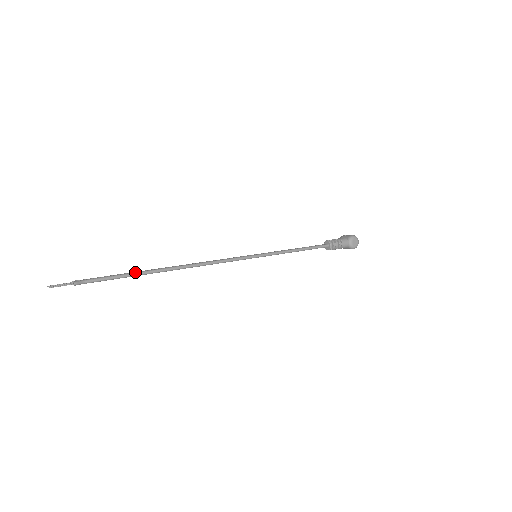
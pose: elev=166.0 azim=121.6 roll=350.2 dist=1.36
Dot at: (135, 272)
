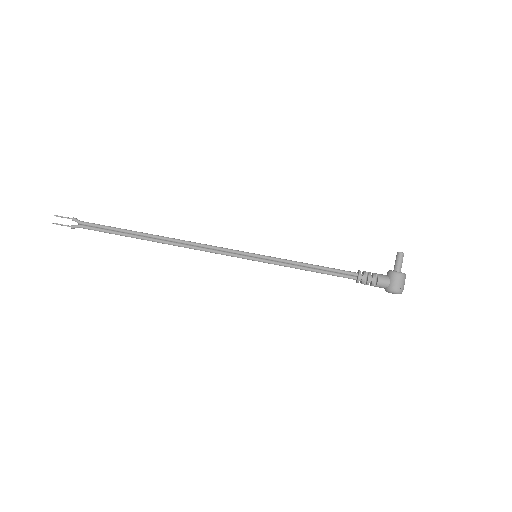
Dot at: (123, 235)
